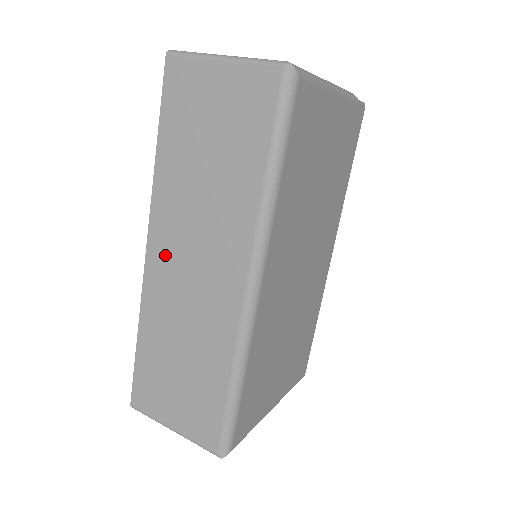
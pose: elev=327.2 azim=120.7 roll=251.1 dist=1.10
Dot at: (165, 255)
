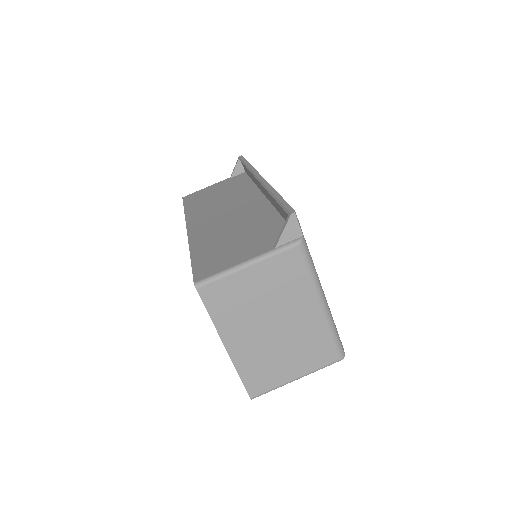
Dot at: occluded
